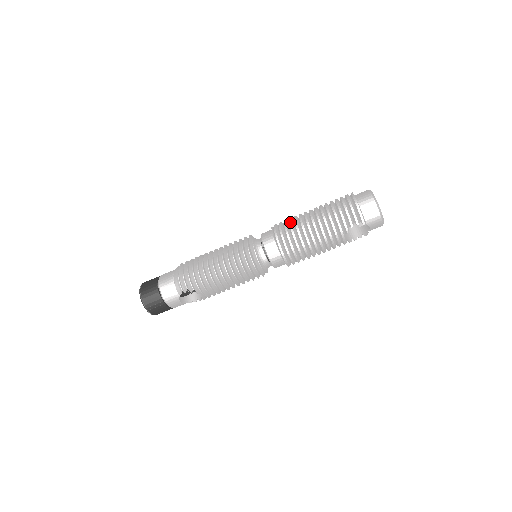
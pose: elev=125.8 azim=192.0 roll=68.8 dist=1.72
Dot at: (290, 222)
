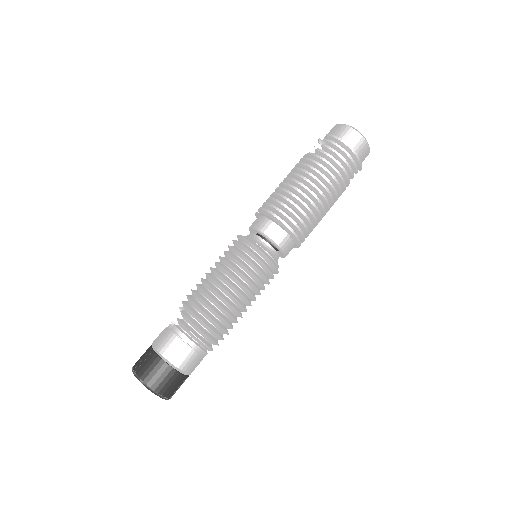
Dot at: (295, 204)
